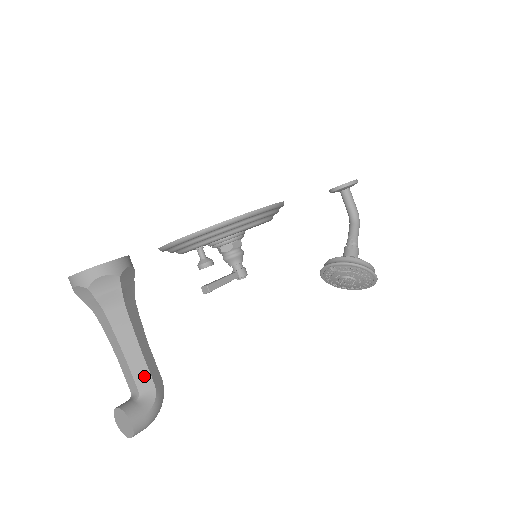
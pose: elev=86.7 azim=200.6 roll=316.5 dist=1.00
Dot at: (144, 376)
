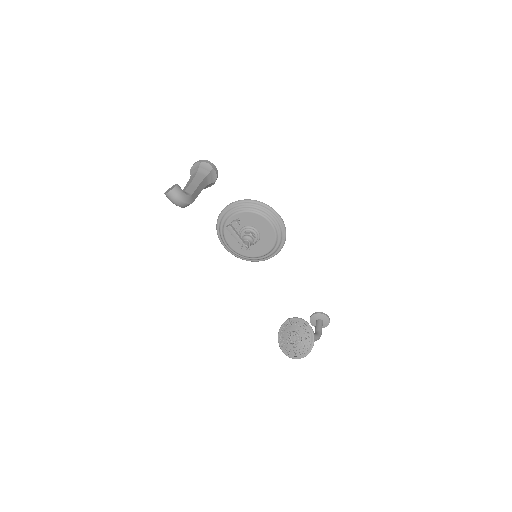
Dot at: (191, 191)
